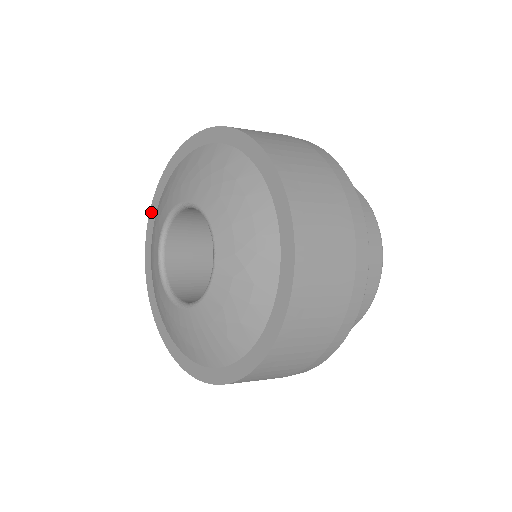
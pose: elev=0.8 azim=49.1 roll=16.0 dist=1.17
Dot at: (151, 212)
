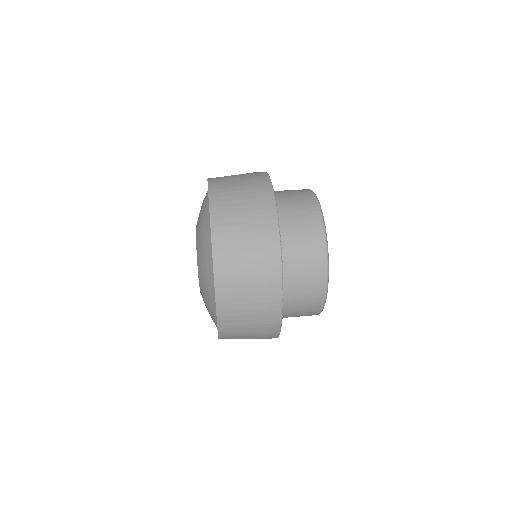
Dot at: occluded
